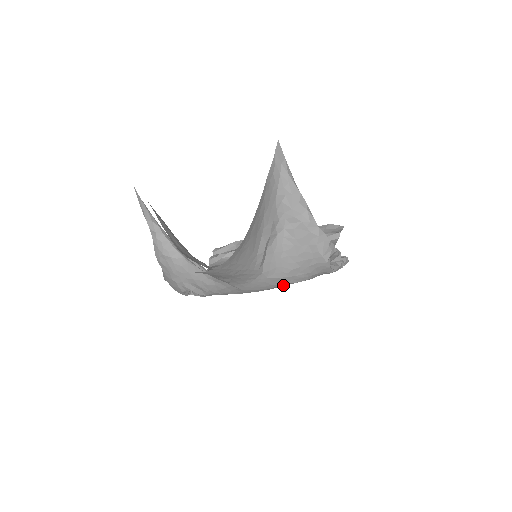
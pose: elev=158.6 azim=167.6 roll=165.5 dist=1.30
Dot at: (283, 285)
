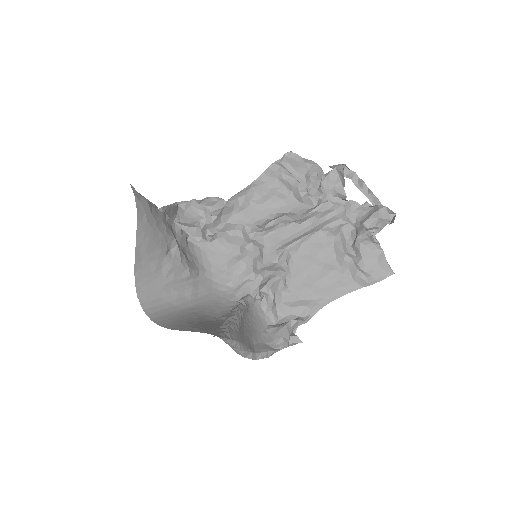
Dot at: occluded
